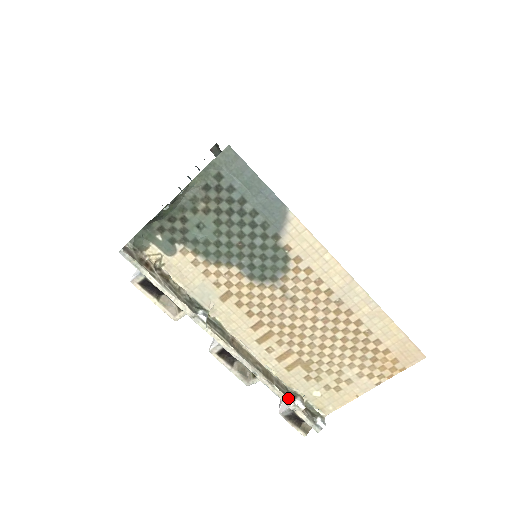
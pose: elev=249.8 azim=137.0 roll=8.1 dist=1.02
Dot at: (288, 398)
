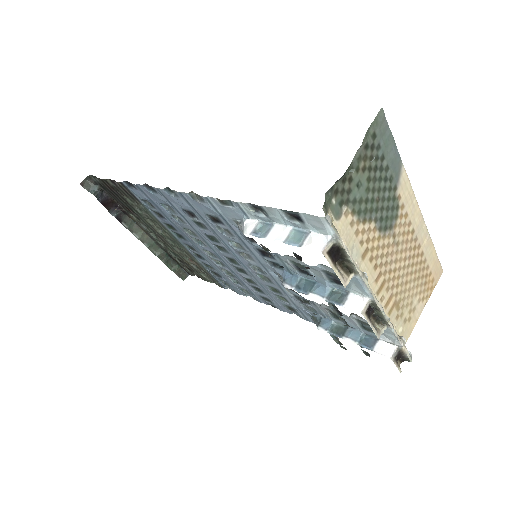
Dot at: (399, 337)
